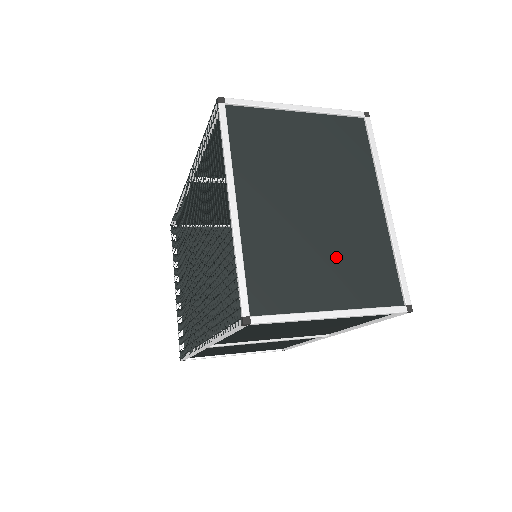
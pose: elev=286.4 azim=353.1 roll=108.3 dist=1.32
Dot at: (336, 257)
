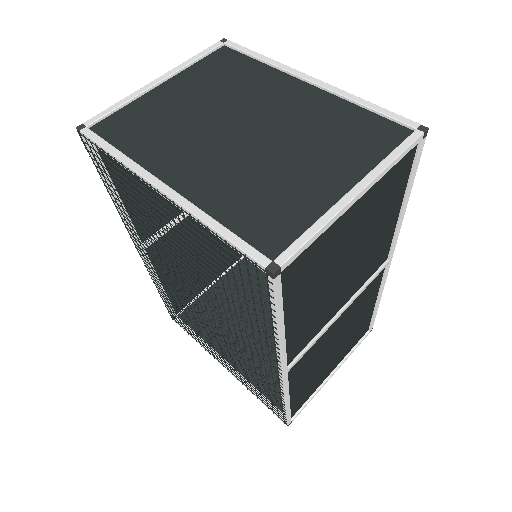
Dot at: (307, 149)
